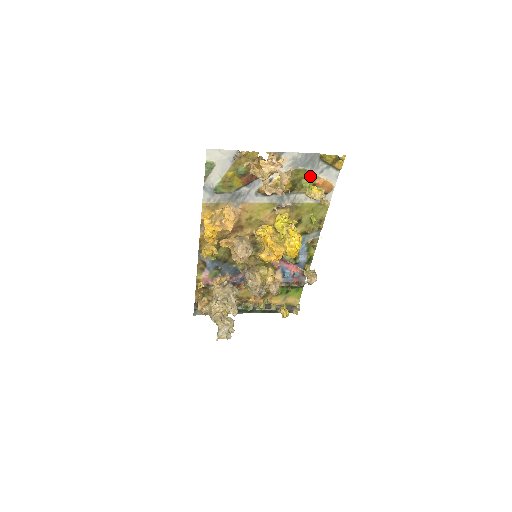
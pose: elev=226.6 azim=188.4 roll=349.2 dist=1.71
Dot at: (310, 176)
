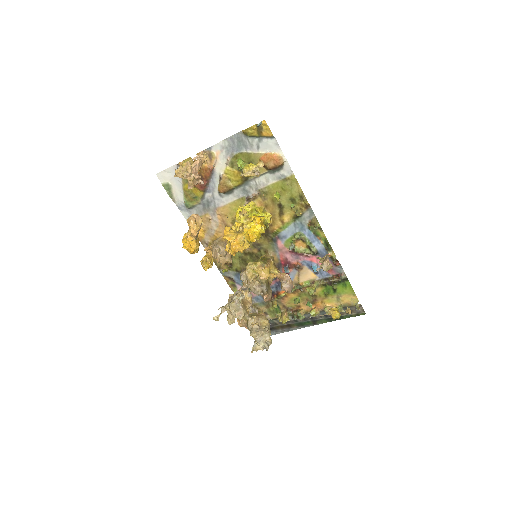
Dot at: (251, 157)
